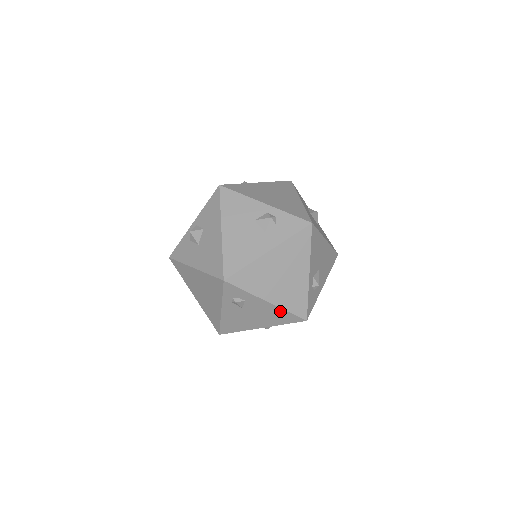
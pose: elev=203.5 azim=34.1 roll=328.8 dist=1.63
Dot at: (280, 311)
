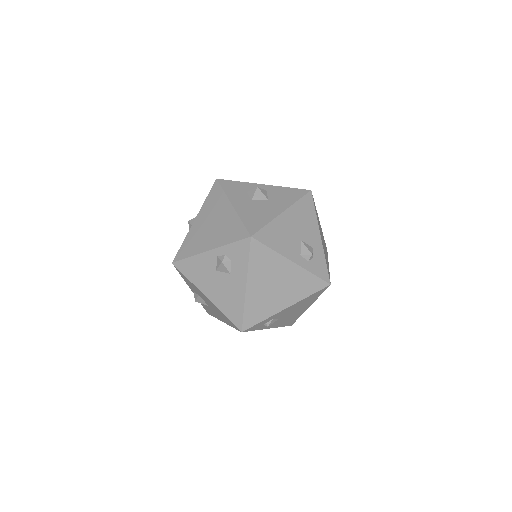
Dot at: (304, 300)
